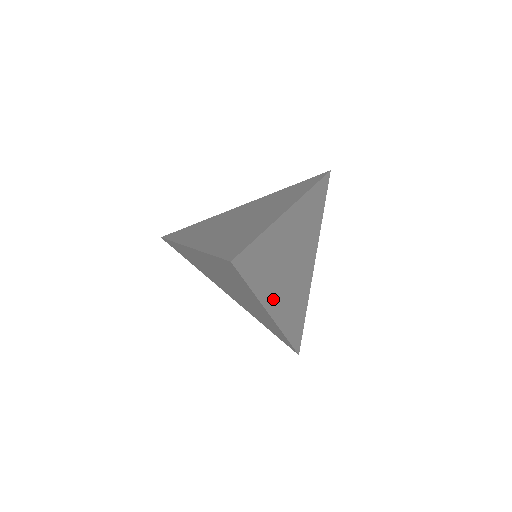
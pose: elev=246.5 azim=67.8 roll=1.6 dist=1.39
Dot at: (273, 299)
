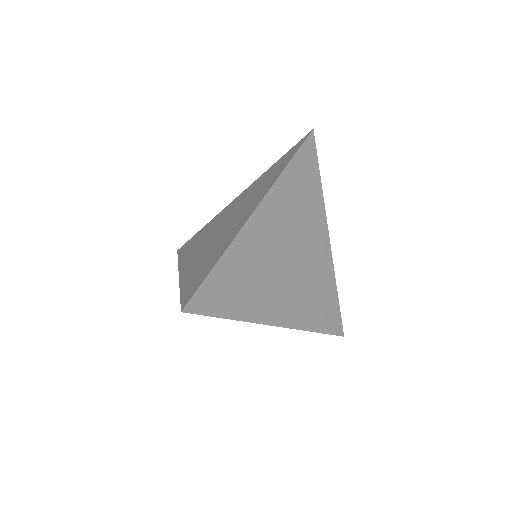
Dot at: (271, 211)
